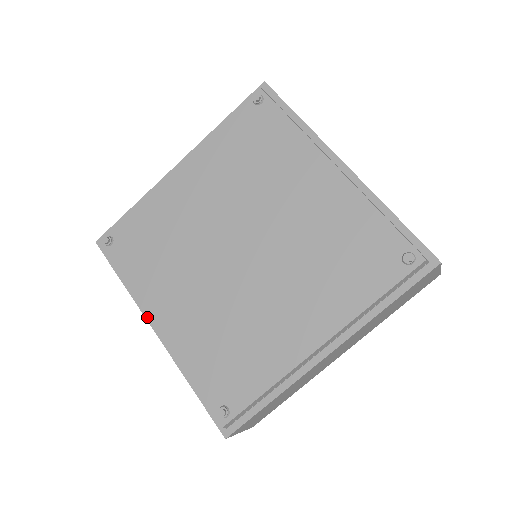
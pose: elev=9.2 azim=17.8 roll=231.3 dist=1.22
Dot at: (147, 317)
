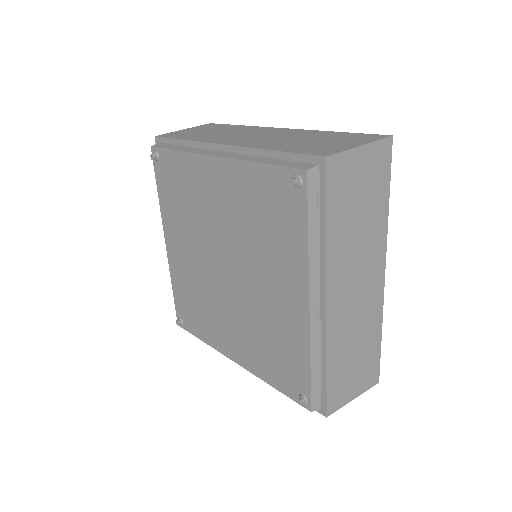
Dot at: occluded
